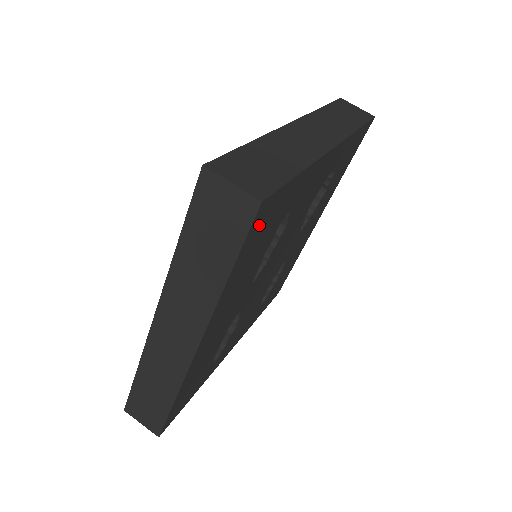
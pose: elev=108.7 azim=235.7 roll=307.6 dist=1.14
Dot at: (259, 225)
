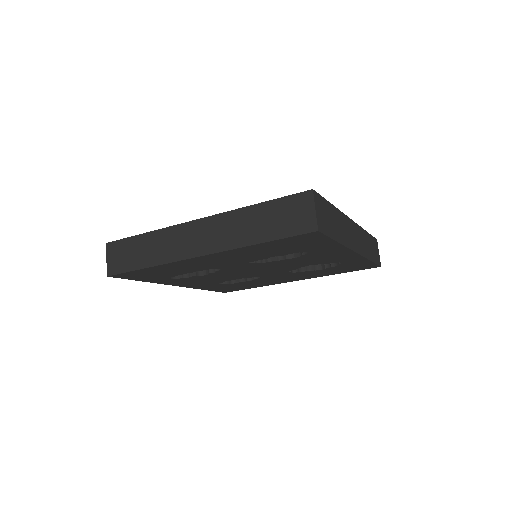
Dot at: (300, 239)
